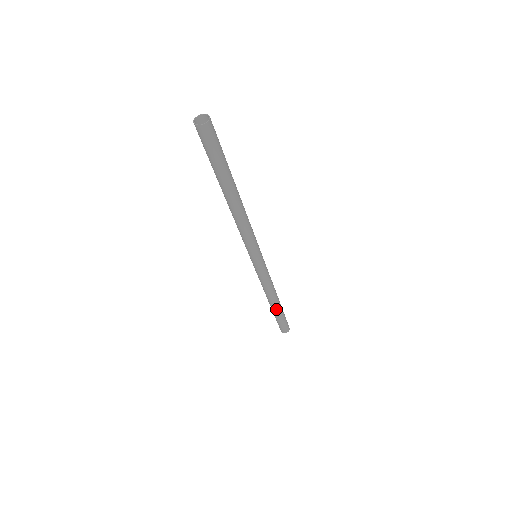
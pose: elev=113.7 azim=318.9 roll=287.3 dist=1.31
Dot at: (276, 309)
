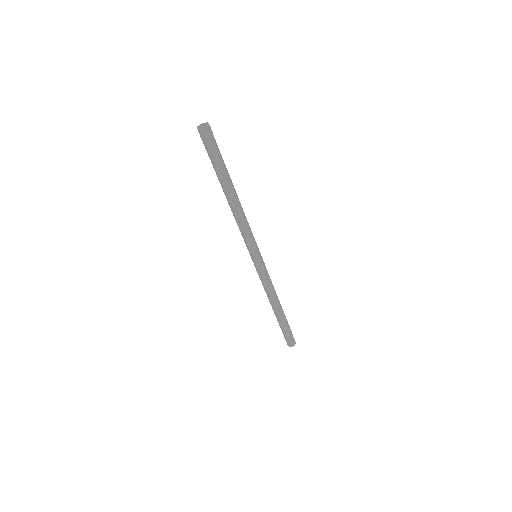
Dot at: (283, 314)
